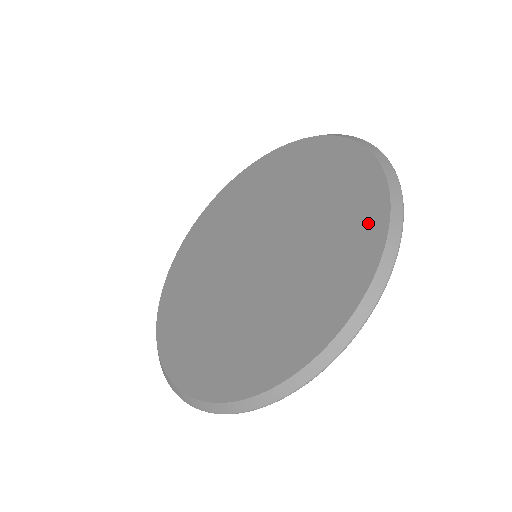
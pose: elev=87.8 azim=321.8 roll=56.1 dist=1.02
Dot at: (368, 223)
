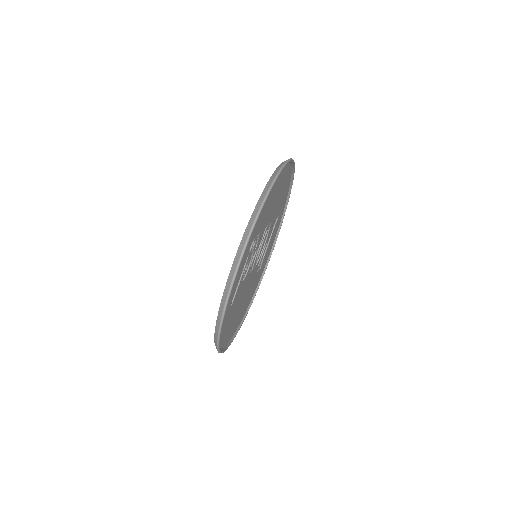
Dot at: occluded
